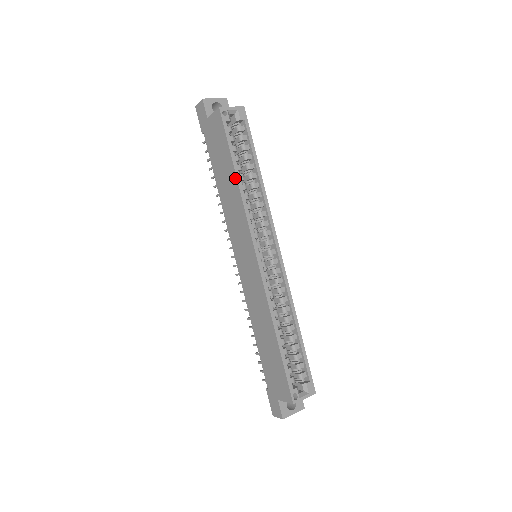
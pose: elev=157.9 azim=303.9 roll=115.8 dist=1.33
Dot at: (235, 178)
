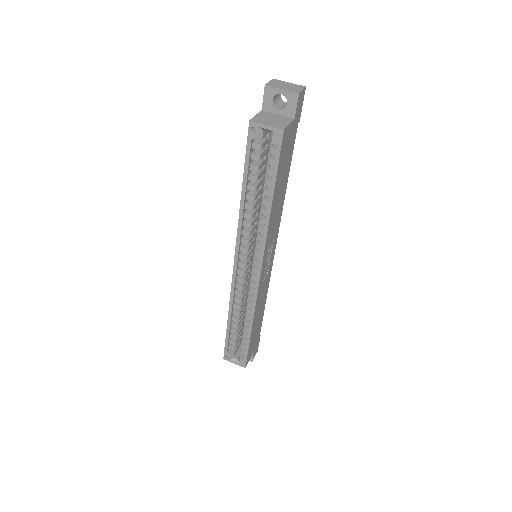
Dot at: (242, 196)
